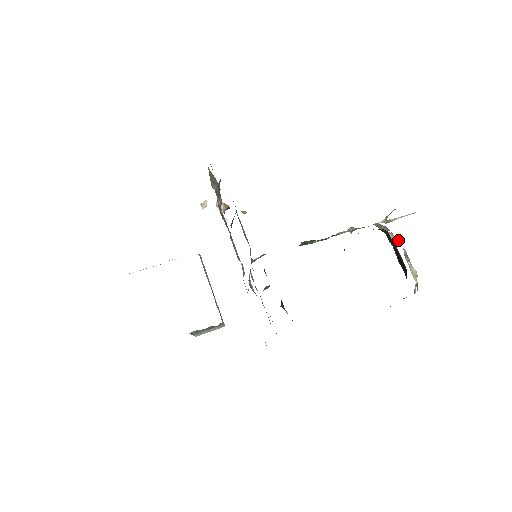
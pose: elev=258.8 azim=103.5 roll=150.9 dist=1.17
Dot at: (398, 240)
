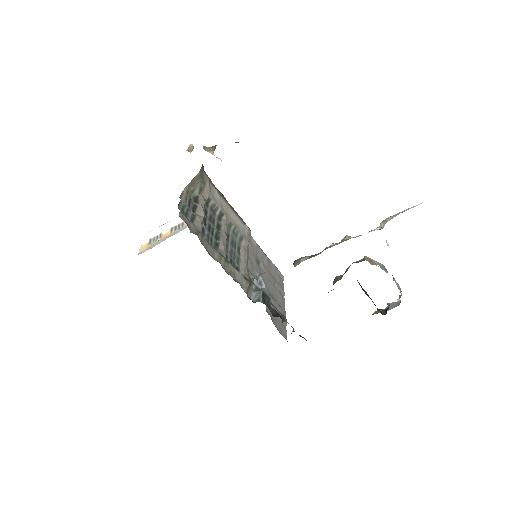
Dot at: occluded
